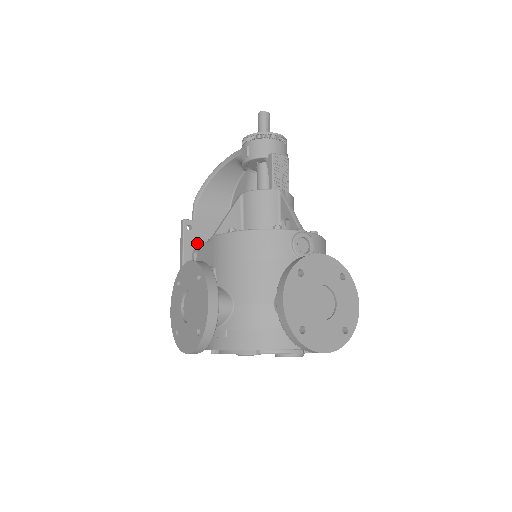
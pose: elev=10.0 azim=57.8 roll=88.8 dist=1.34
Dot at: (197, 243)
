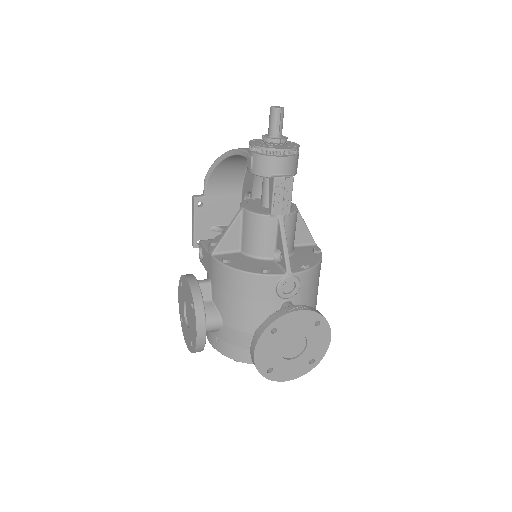
Dot at: (208, 218)
